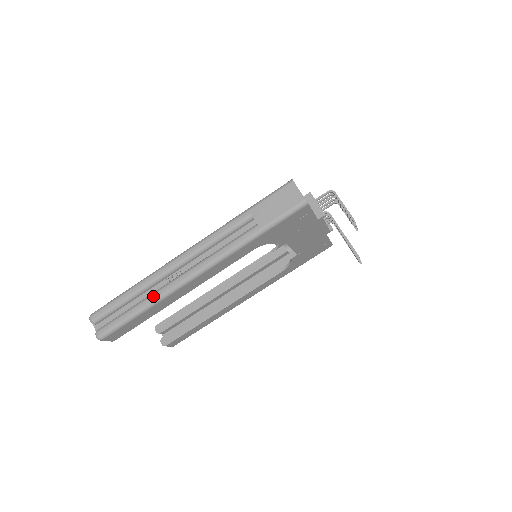
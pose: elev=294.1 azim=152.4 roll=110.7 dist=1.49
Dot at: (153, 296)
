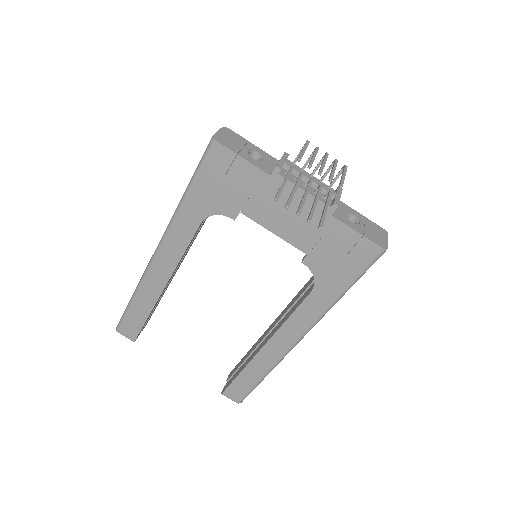
Dot at: occluded
